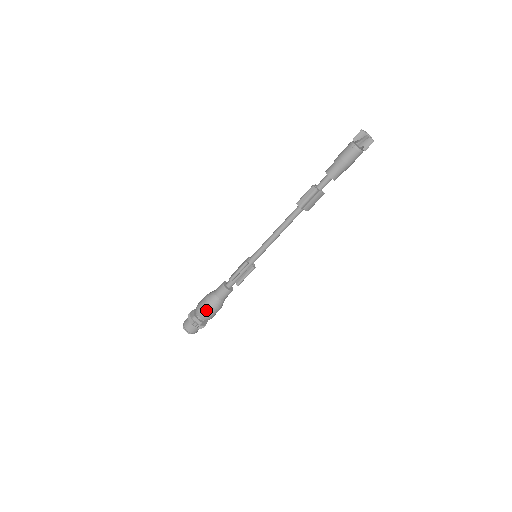
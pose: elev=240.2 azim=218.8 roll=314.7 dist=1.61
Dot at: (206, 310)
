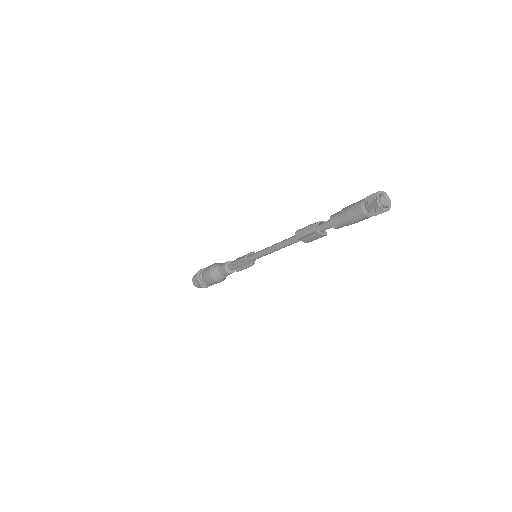
Dot at: (208, 277)
